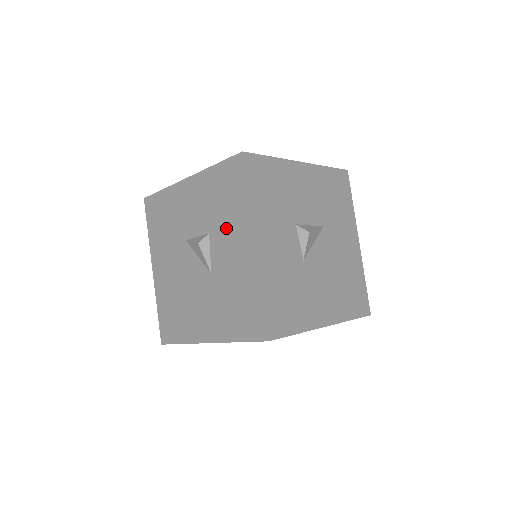
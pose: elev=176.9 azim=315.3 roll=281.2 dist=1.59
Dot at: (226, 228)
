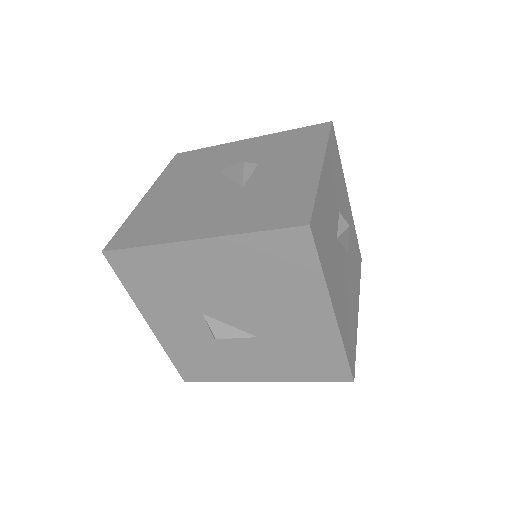
Dot at: (286, 158)
